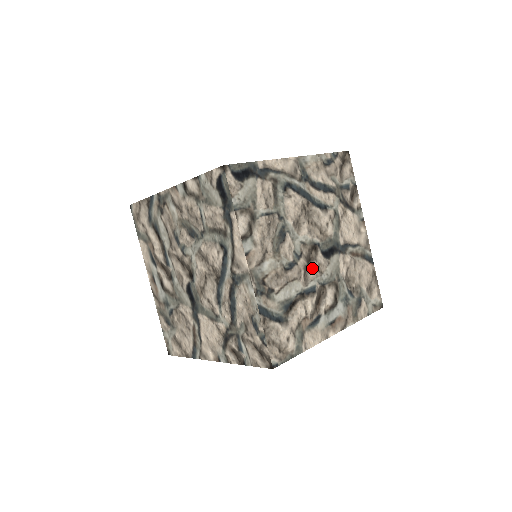
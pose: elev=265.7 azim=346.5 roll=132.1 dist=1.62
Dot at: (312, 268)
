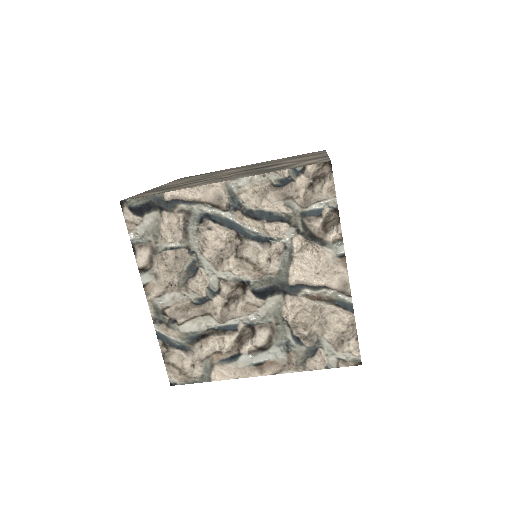
Dot at: (235, 306)
